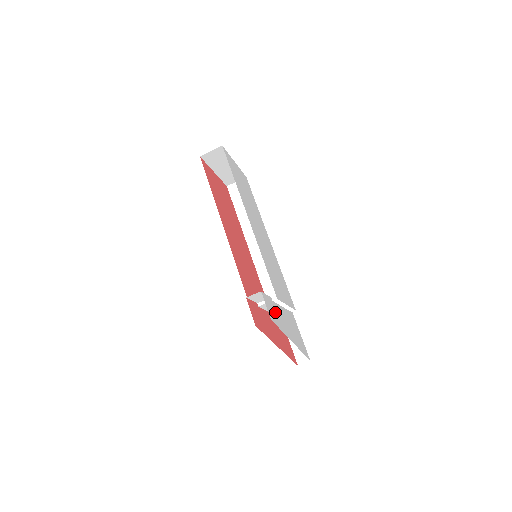
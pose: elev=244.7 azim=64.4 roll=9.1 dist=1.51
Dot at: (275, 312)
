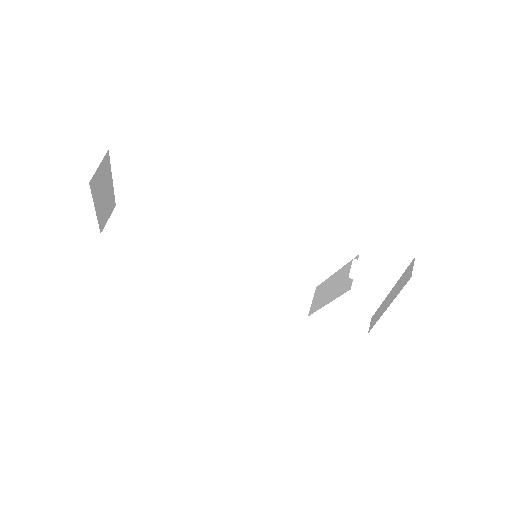
Dot at: occluded
